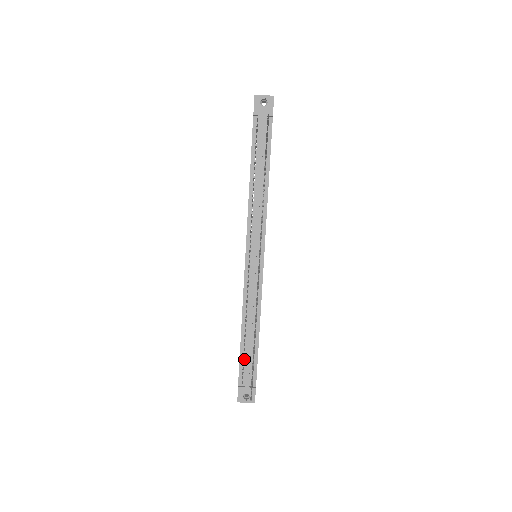
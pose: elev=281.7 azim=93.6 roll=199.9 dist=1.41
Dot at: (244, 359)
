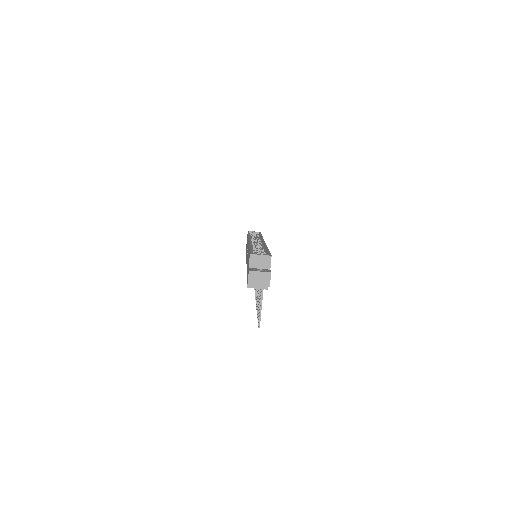
Dot at: occluded
